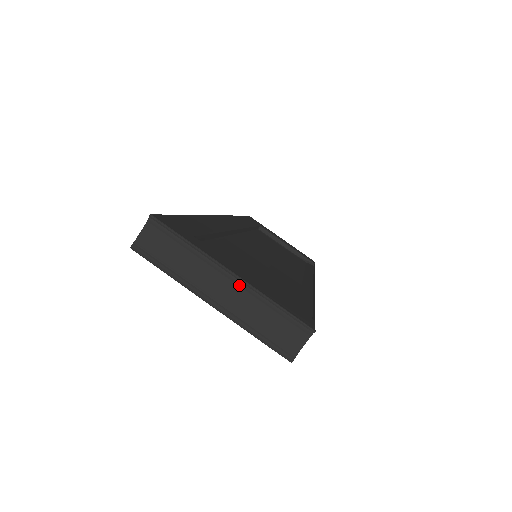
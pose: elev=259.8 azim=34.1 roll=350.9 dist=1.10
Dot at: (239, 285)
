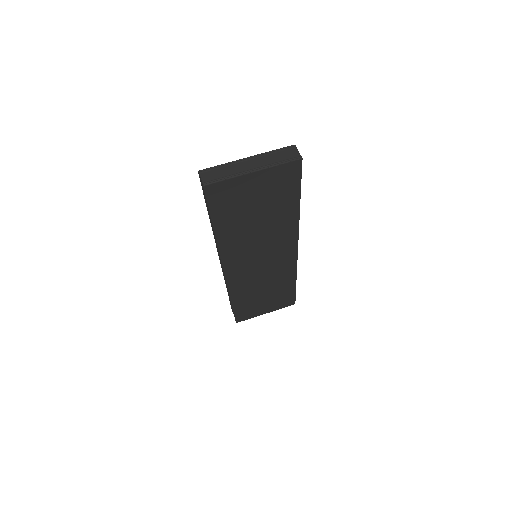
Dot at: (255, 158)
